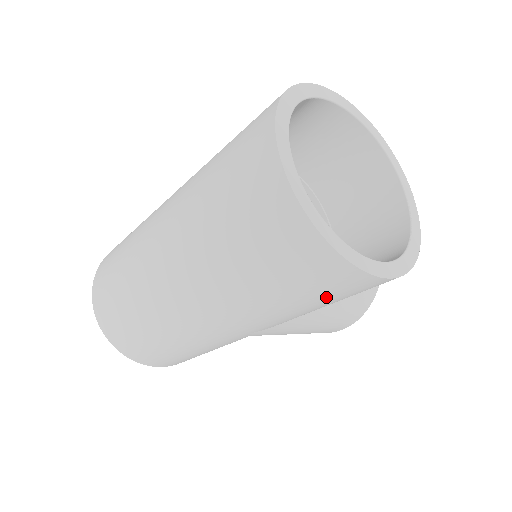
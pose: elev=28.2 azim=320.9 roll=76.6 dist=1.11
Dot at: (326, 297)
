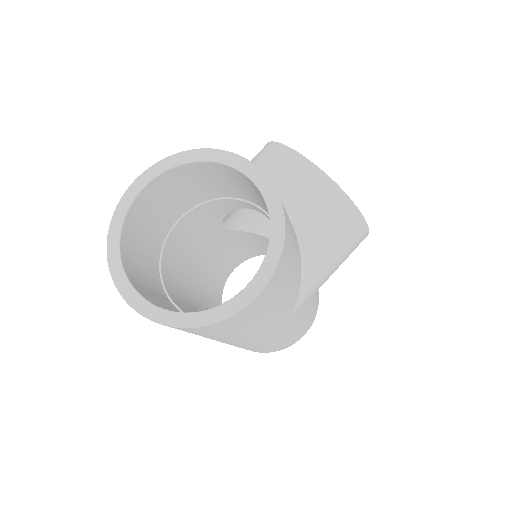
Dot at: (261, 313)
